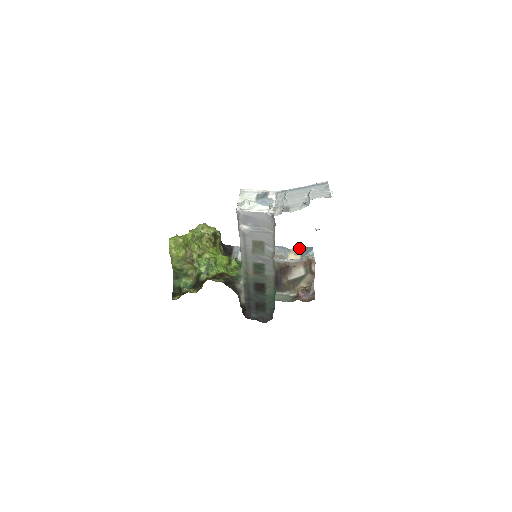
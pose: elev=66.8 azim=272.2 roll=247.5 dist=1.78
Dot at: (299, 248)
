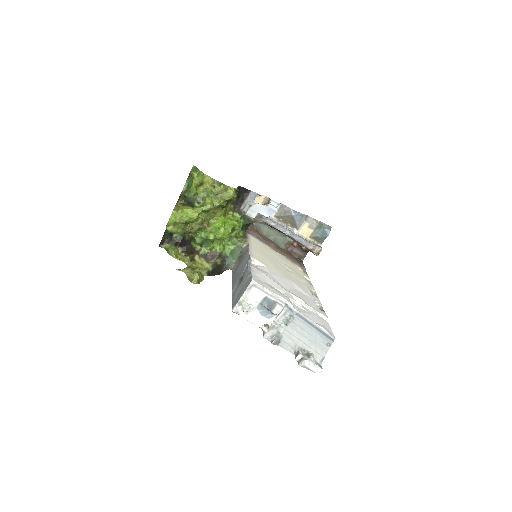
Dot at: (318, 221)
